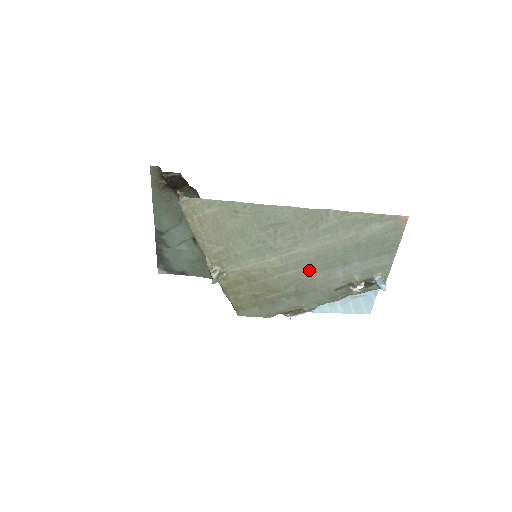
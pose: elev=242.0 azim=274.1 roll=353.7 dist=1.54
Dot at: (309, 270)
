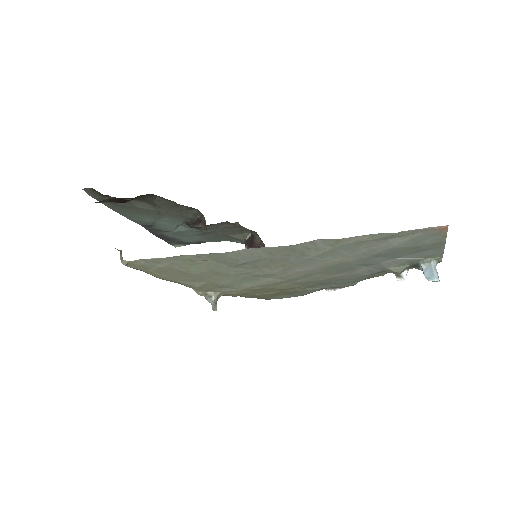
Dot at: (323, 275)
